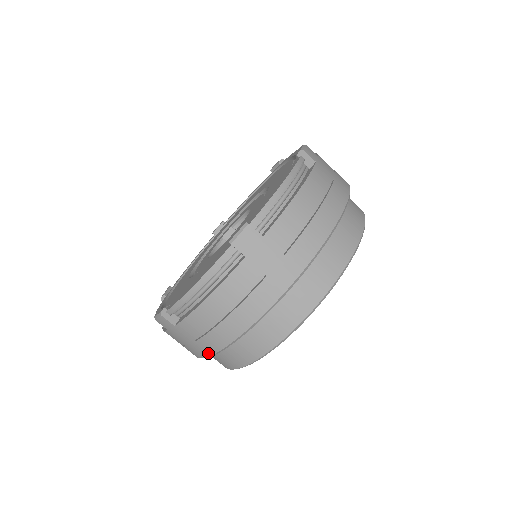
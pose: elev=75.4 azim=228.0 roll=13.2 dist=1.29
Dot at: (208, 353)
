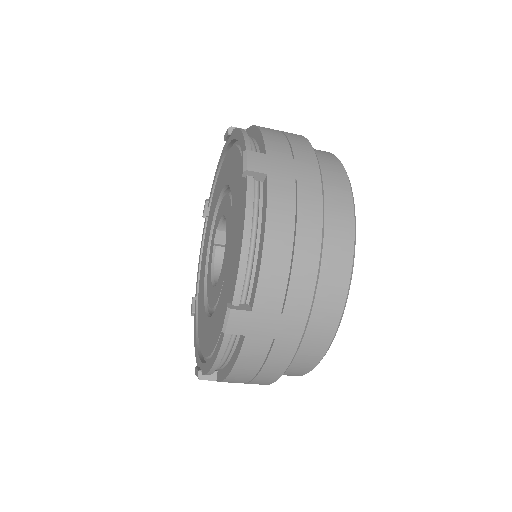
Dot at: occluded
